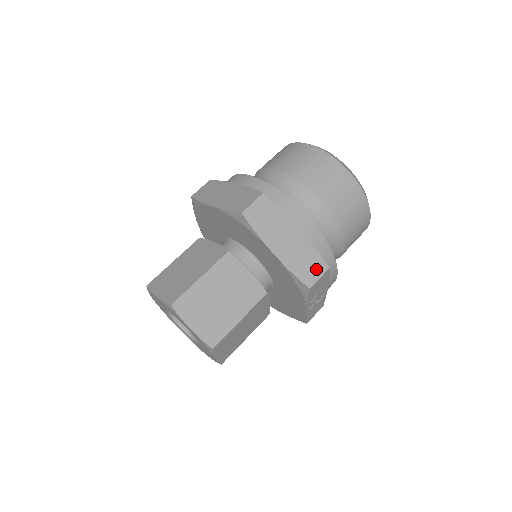
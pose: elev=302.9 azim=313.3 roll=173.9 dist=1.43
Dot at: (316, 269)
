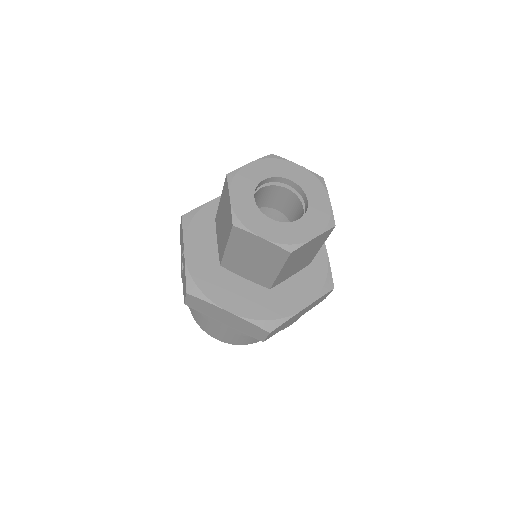
Dot at: occluded
